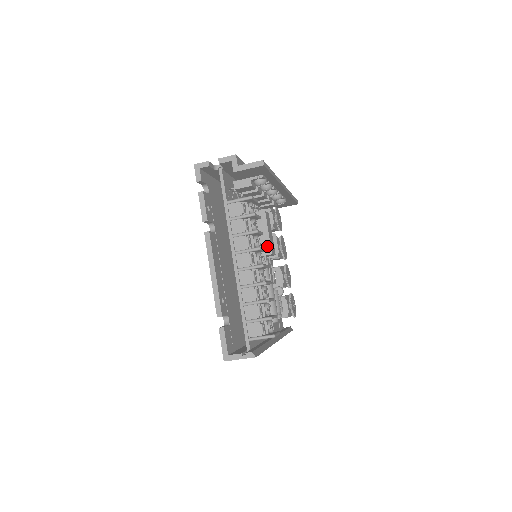
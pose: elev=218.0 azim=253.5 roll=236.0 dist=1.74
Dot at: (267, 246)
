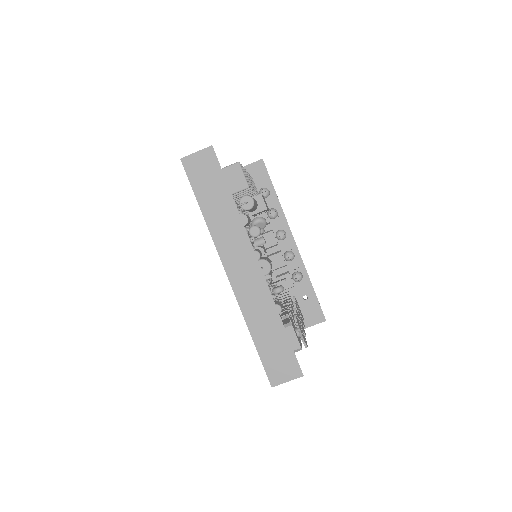
Dot at: occluded
